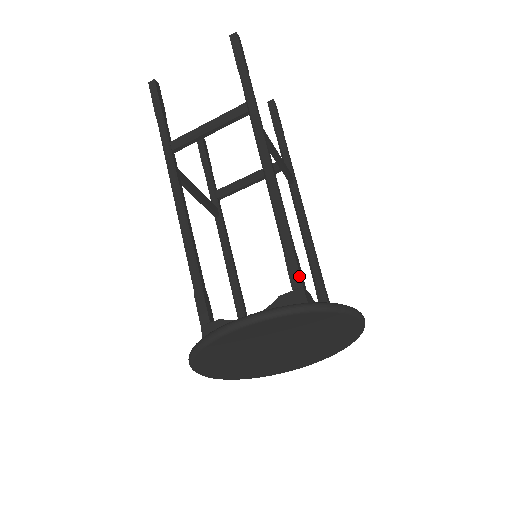
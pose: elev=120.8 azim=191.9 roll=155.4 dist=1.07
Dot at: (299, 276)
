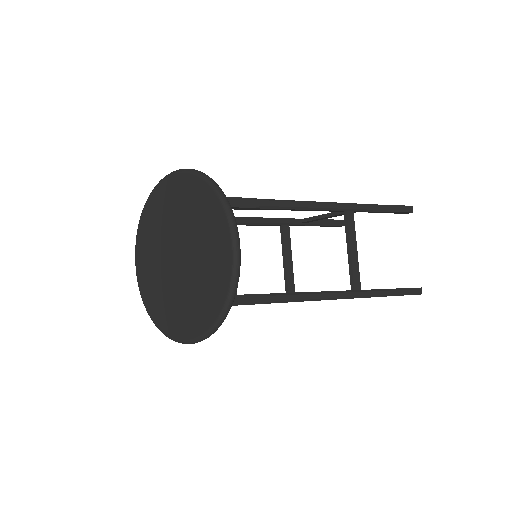
Dot at: (237, 197)
